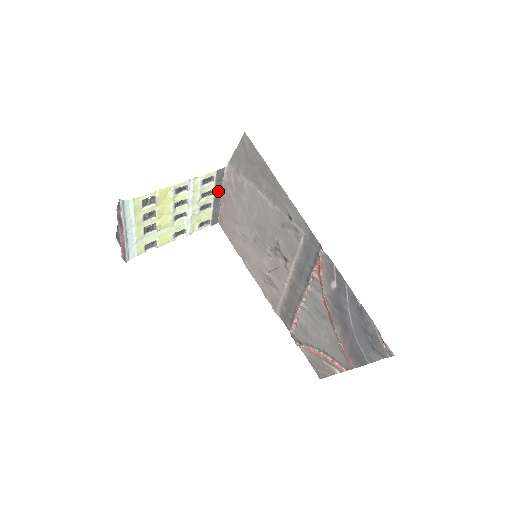
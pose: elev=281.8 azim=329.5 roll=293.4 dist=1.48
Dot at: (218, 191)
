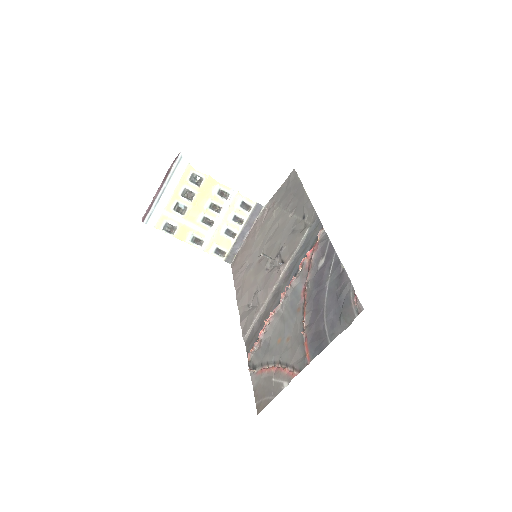
Dot at: (248, 226)
